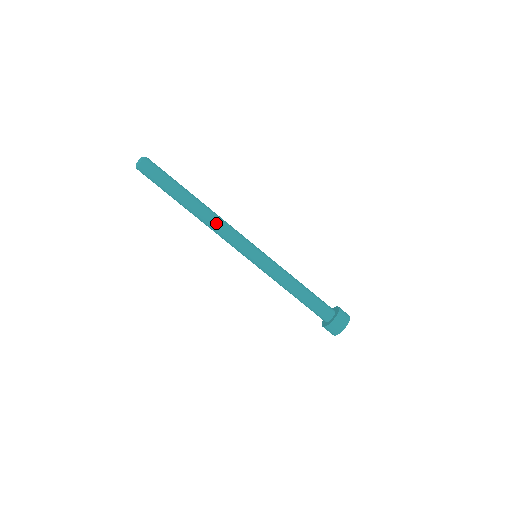
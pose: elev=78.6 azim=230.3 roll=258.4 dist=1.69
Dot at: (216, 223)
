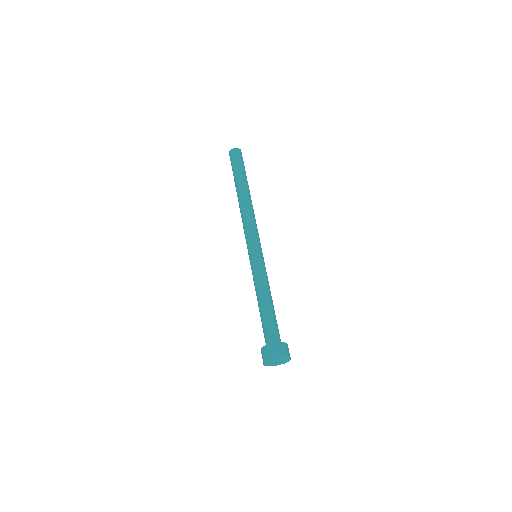
Dot at: (246, 212)
